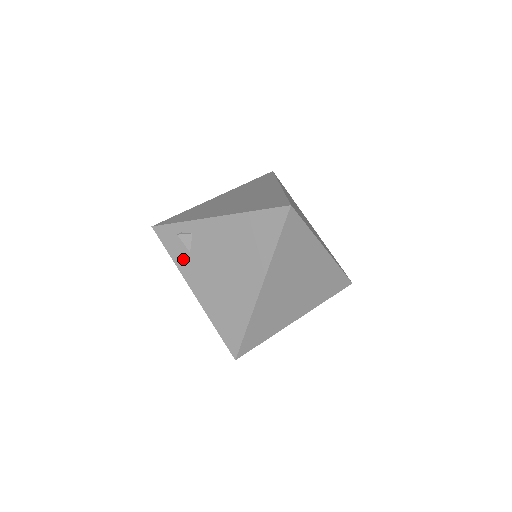
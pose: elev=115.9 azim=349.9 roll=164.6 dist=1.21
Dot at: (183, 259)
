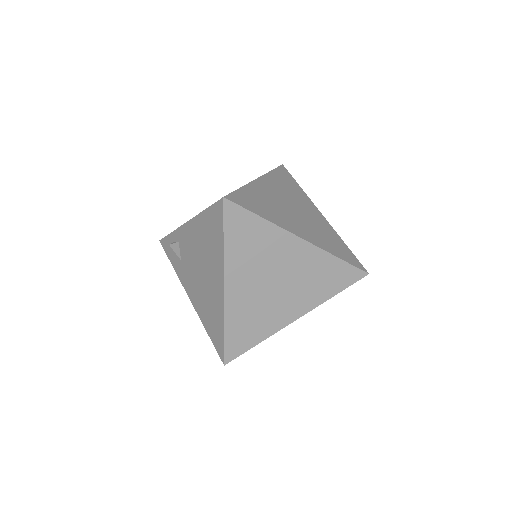
Dot at: (179, 268)
